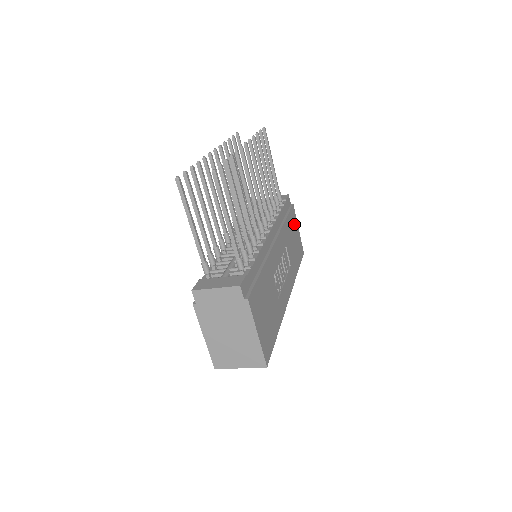
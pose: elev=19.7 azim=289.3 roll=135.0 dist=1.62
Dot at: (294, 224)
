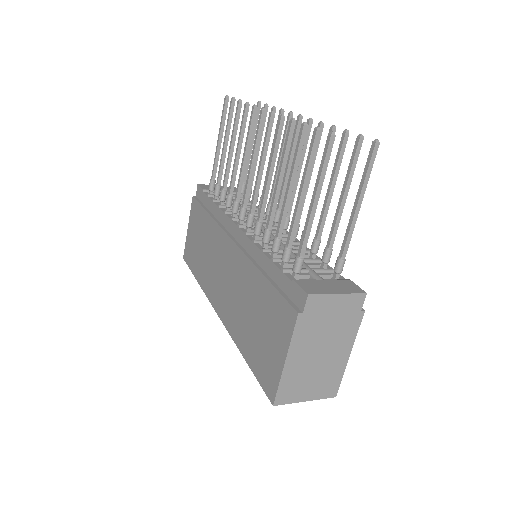
Dot at: occluded
